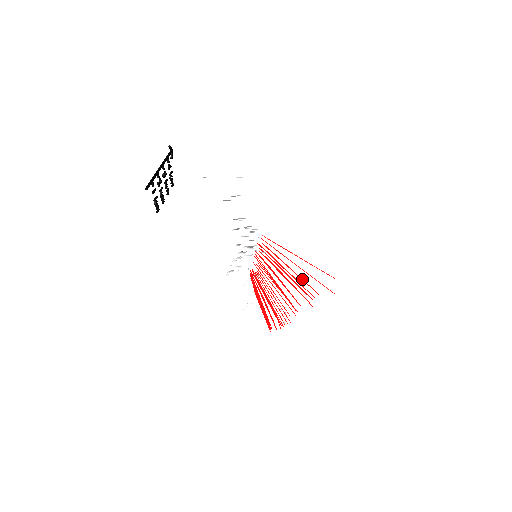
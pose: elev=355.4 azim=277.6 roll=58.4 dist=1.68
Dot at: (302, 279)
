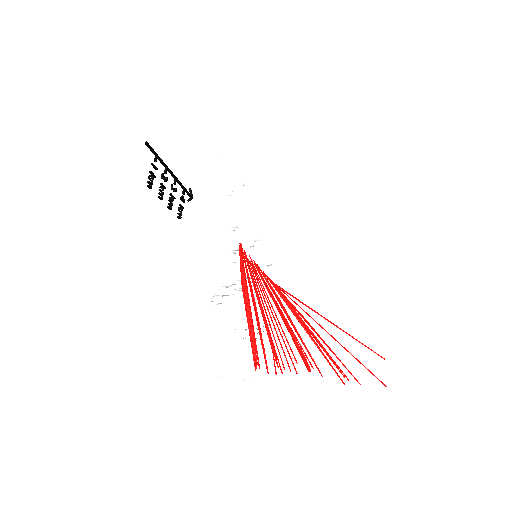
Dot at: (328, 346)
